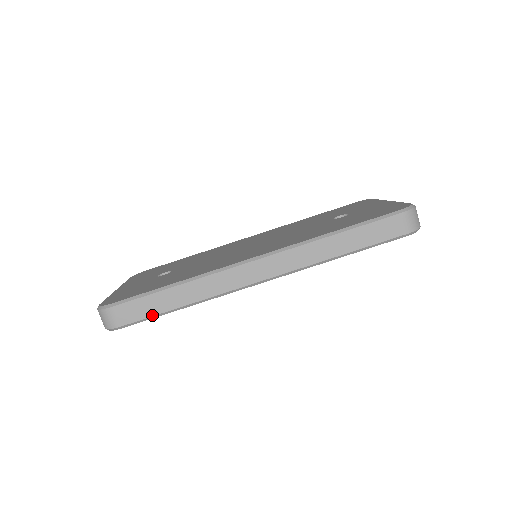
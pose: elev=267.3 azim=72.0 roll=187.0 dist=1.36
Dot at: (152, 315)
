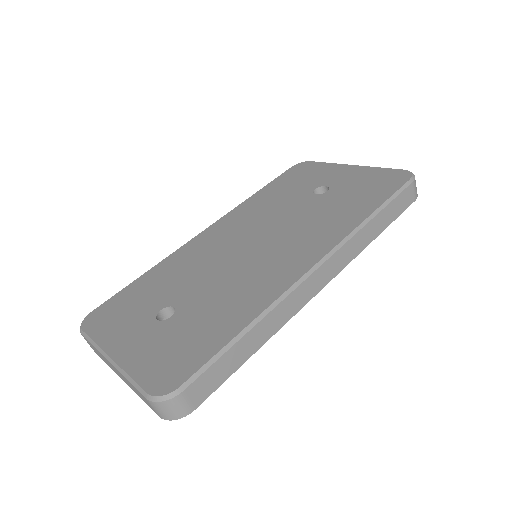
Dot at: (229, 376)
